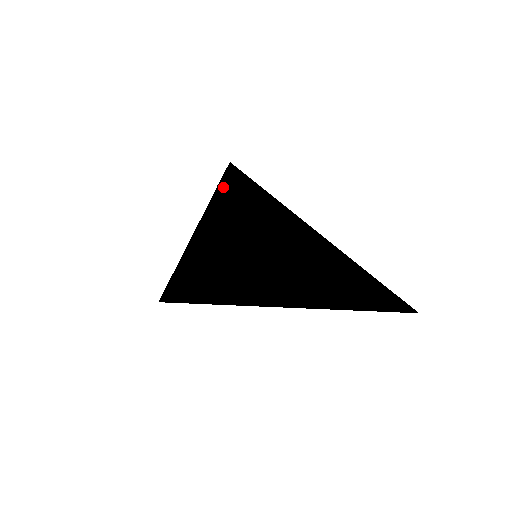
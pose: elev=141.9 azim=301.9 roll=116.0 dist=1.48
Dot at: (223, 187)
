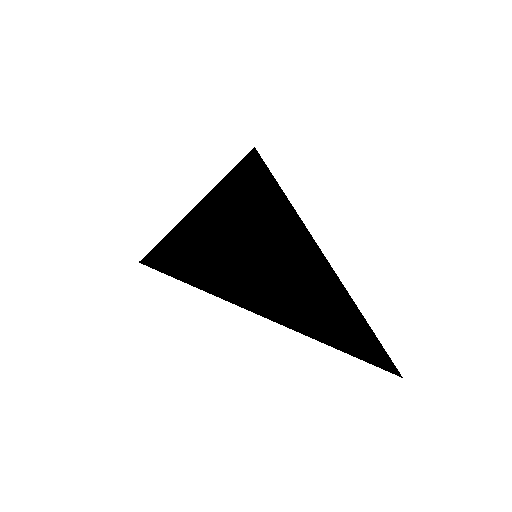
Dot at: (241, 171)
